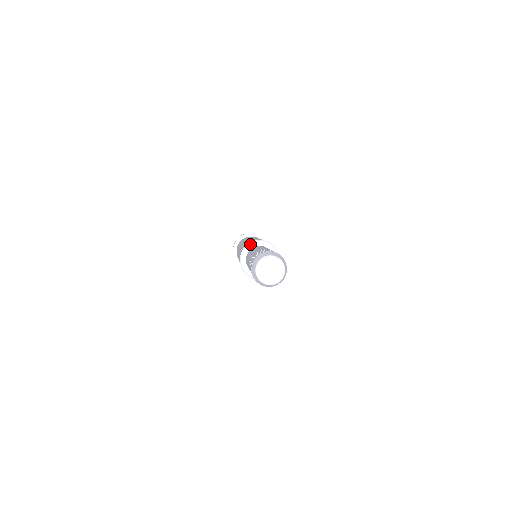
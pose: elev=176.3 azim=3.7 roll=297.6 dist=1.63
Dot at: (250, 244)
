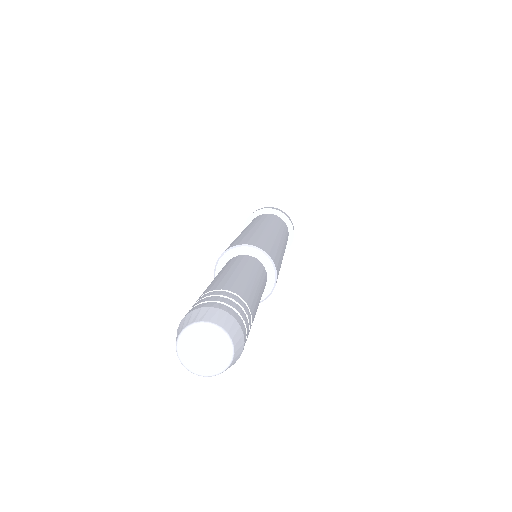
Dot at: (244, 247)
